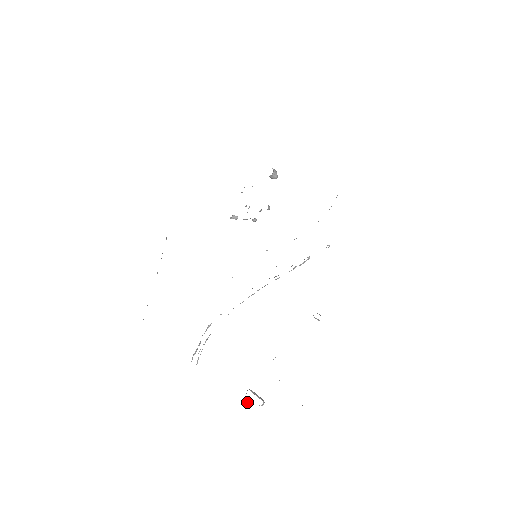
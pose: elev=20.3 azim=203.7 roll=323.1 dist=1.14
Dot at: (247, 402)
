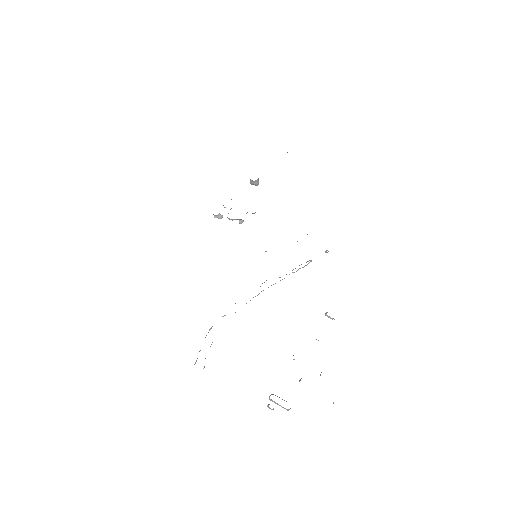
Dot at: (273, 408)
